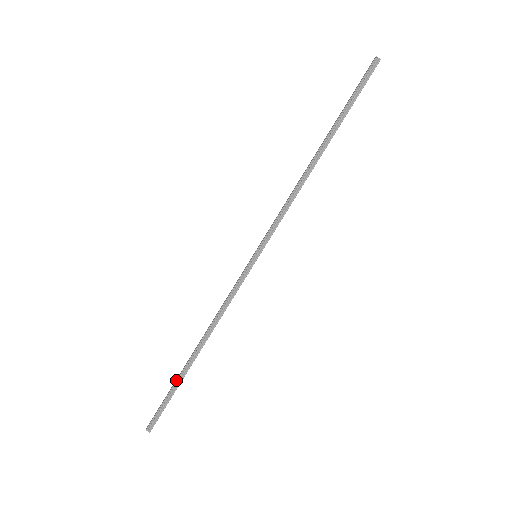
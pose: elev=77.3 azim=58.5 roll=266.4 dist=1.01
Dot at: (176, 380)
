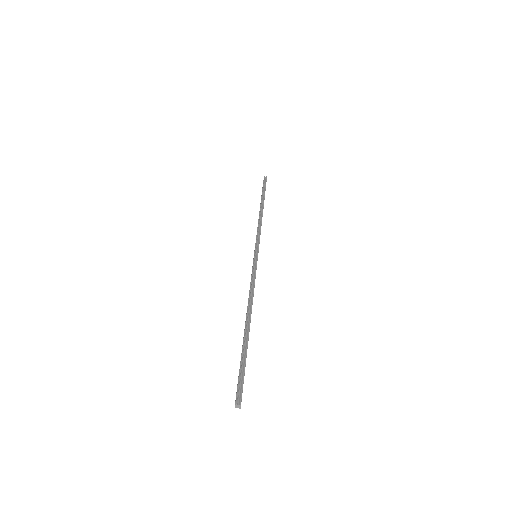
Dot at: (242, 347)
